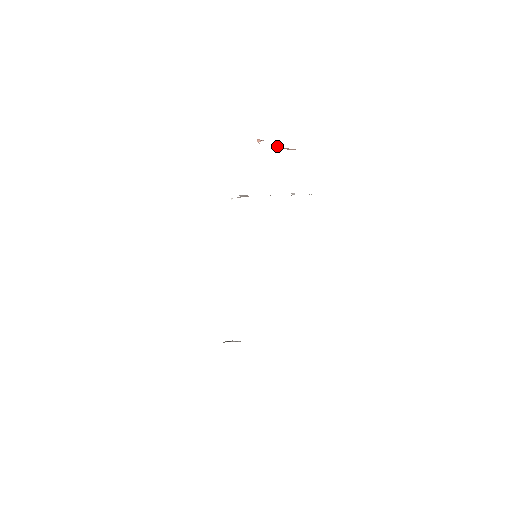
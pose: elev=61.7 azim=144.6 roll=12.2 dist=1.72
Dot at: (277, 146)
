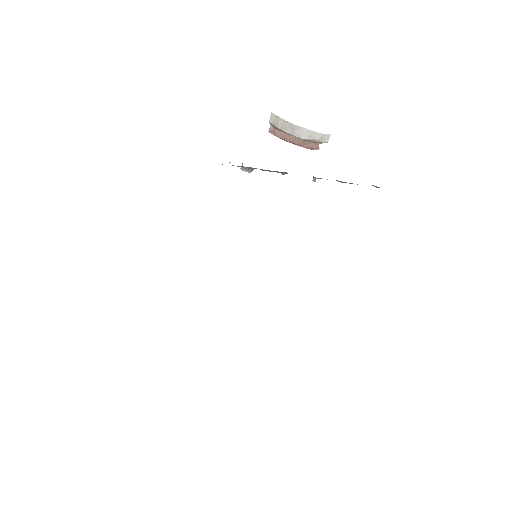
Dot at: (295, 143)
